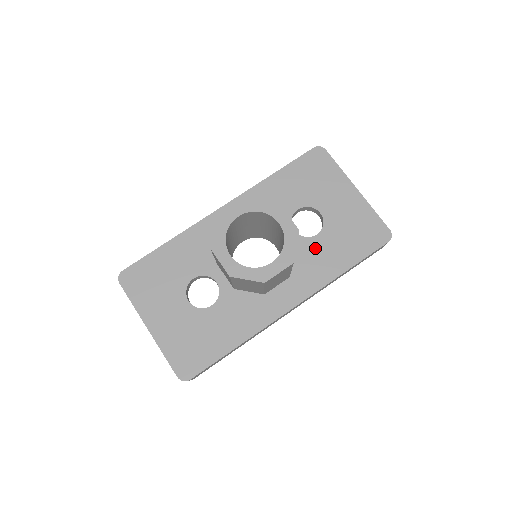
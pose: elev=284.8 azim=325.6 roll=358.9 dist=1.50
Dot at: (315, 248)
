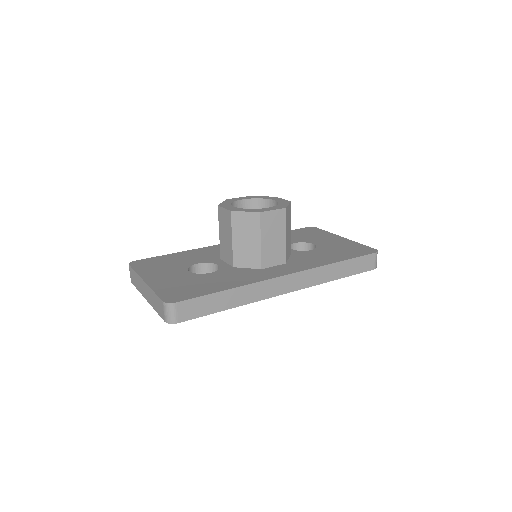
Dot at: (309, 254)
